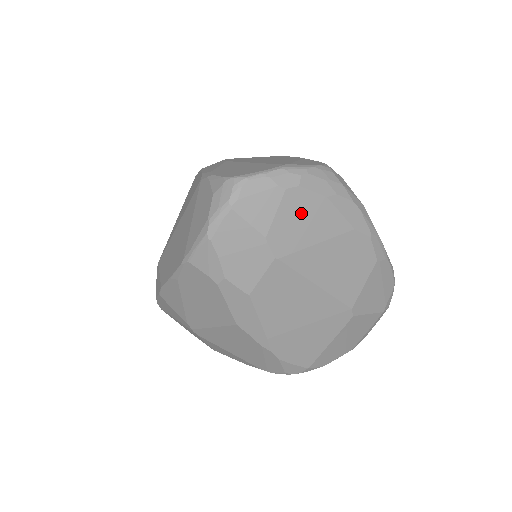
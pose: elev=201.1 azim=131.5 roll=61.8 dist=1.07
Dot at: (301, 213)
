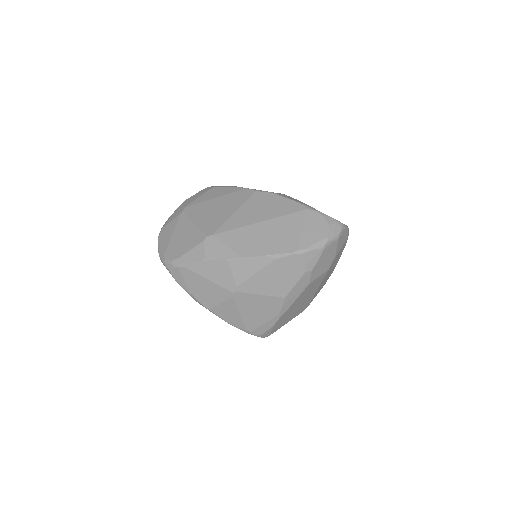
Dot at: (341, 251)
